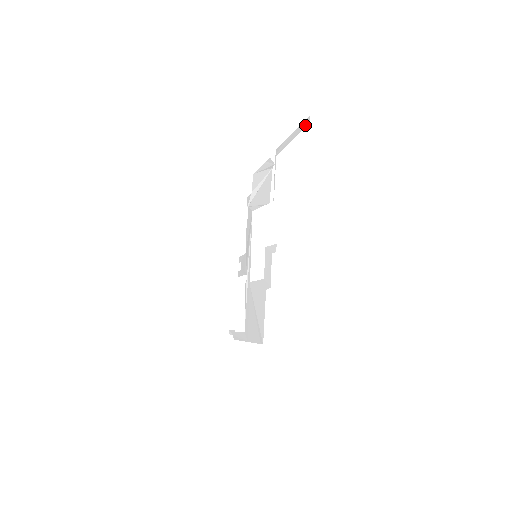
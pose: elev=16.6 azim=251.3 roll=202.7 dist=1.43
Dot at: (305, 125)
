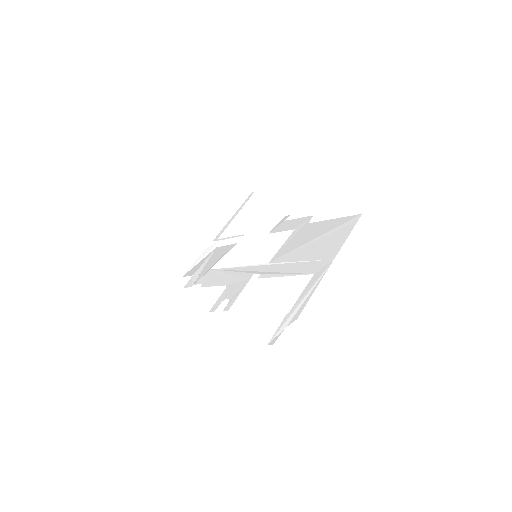
Dot at: (250, 196)
